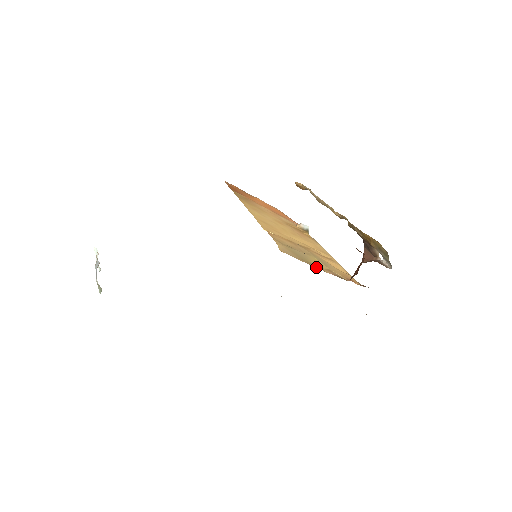
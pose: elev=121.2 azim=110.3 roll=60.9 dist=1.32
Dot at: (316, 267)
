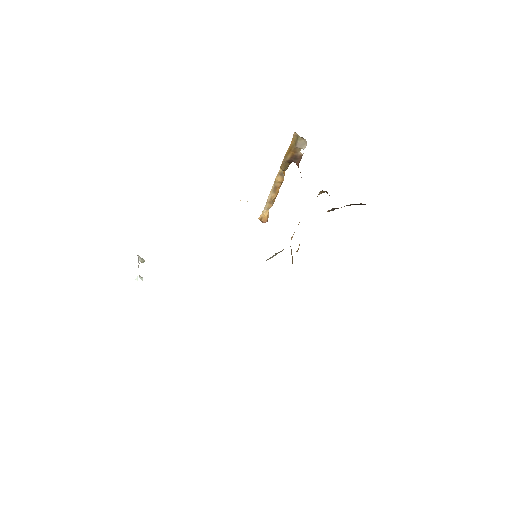
Dot at: occluded
